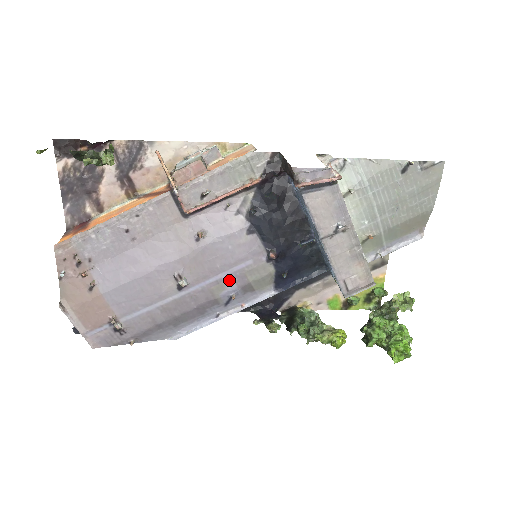
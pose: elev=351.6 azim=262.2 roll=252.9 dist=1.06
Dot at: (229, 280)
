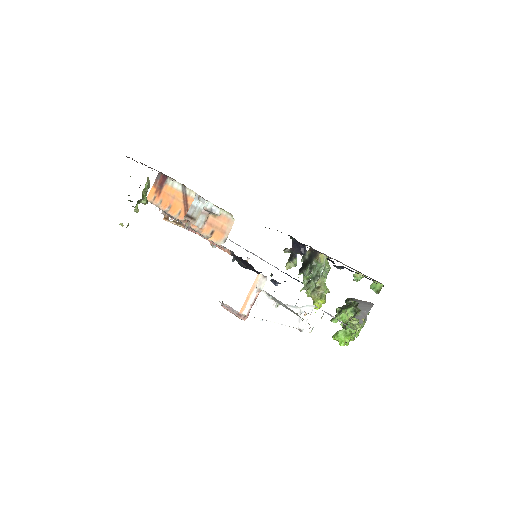
Dot at: occluded
